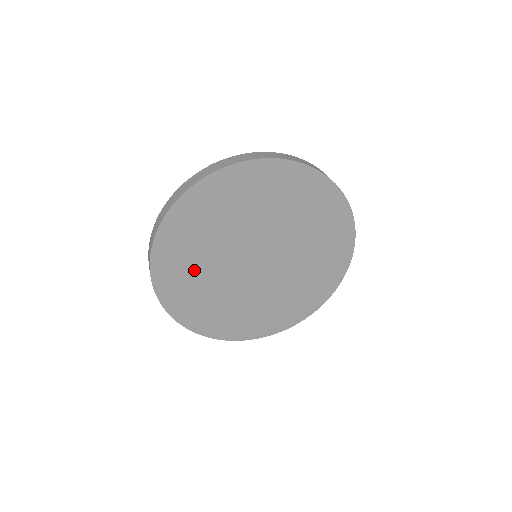
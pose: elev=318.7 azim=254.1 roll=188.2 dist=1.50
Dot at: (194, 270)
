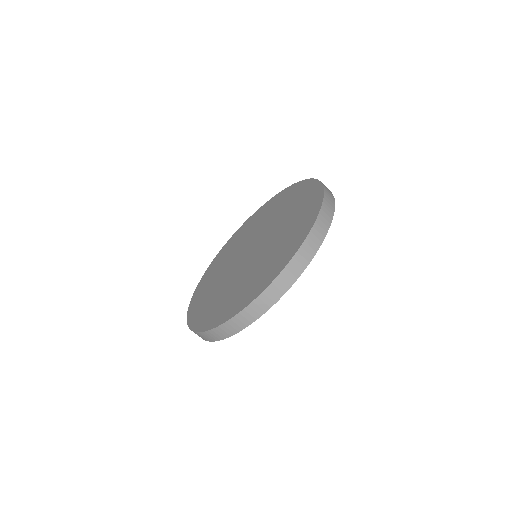
Dot at: occluded
